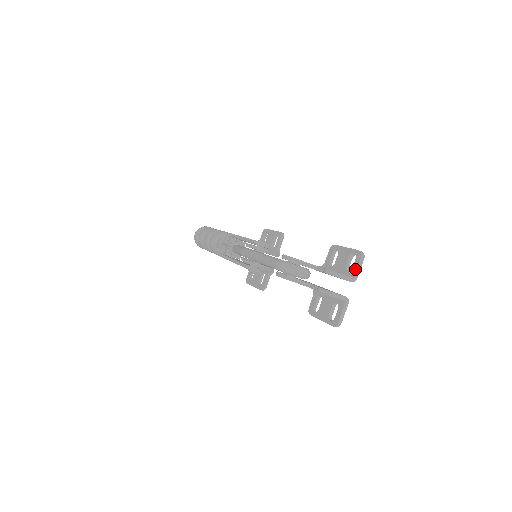
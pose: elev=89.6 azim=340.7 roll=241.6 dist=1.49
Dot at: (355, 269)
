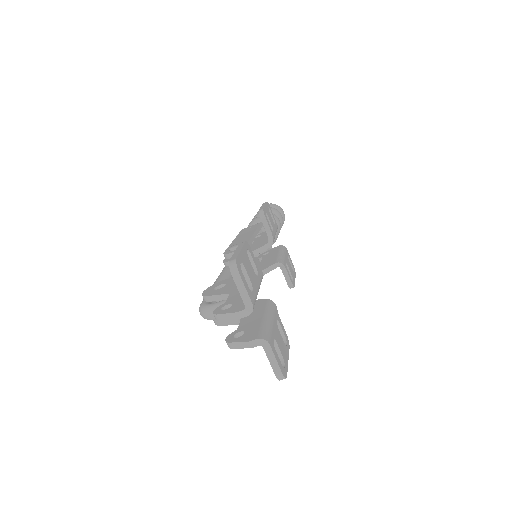
Dot at: (240, 294)
